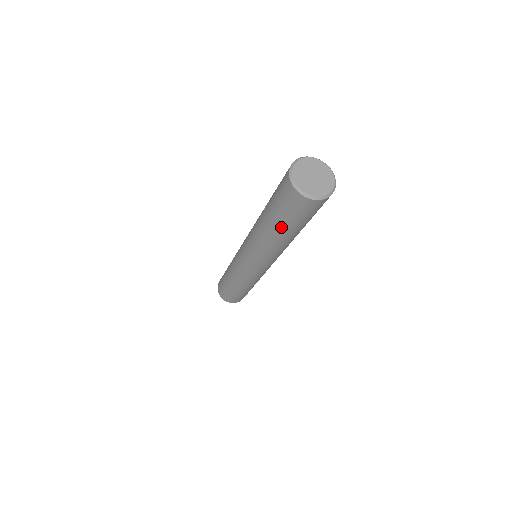
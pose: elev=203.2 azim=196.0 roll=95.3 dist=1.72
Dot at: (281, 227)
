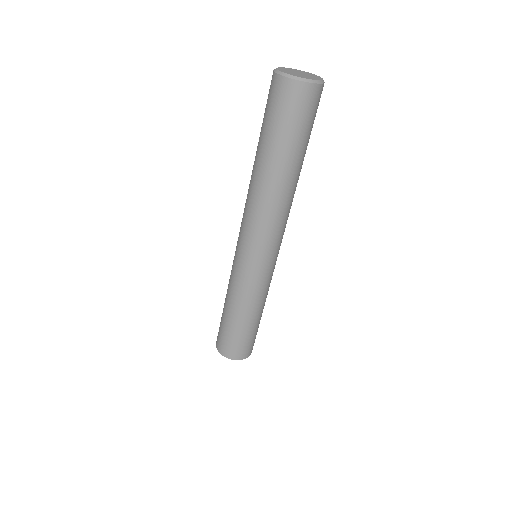
Dot at: (266, 147)
